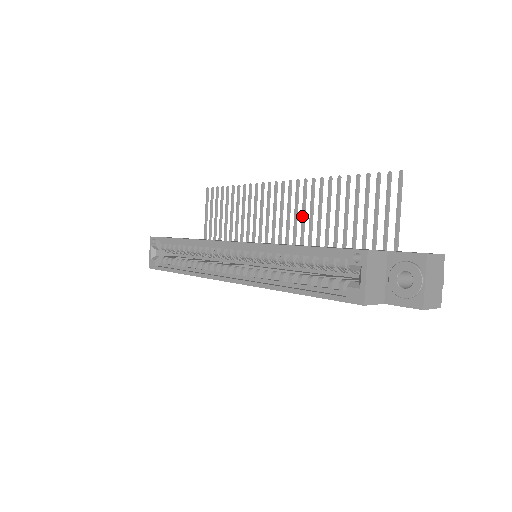
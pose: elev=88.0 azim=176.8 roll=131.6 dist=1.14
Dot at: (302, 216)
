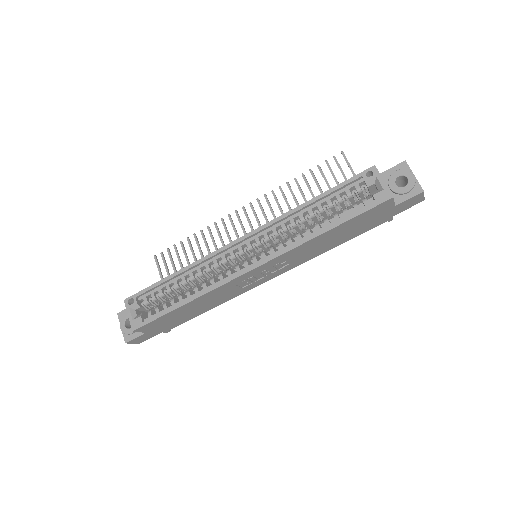
Dot at: occluded
